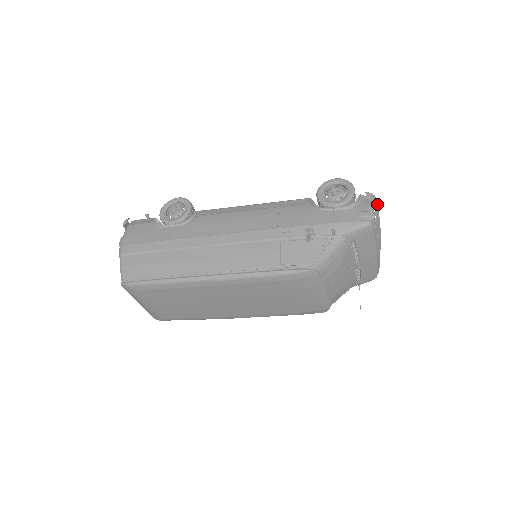
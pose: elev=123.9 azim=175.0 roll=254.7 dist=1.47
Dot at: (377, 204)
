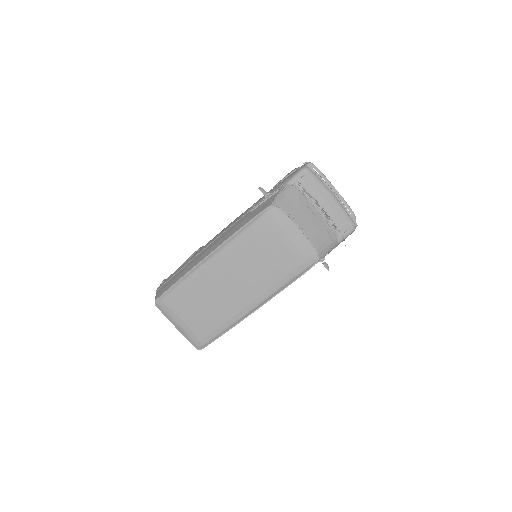
Dot at: occluded
